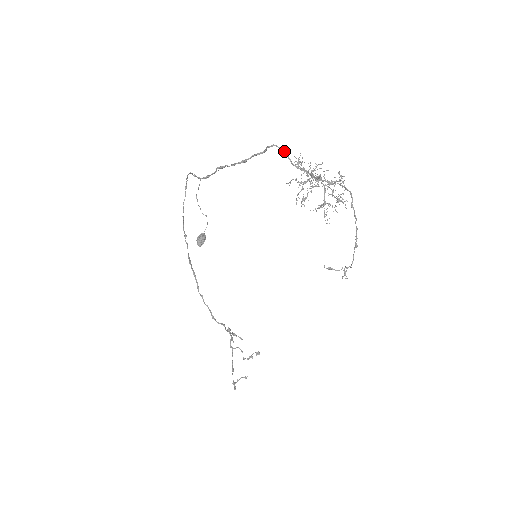
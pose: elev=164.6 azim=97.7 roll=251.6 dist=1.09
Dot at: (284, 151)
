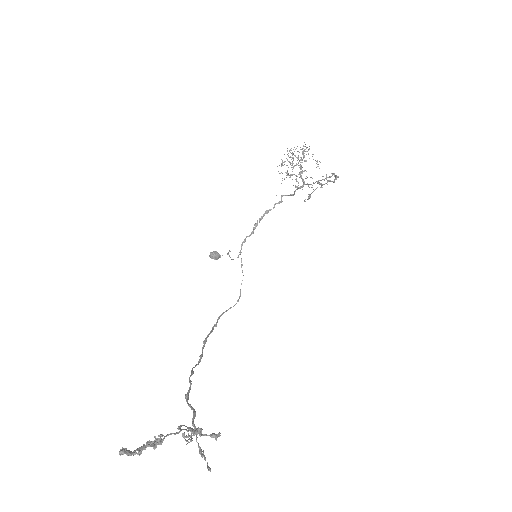
Dot at: (292, 195)
